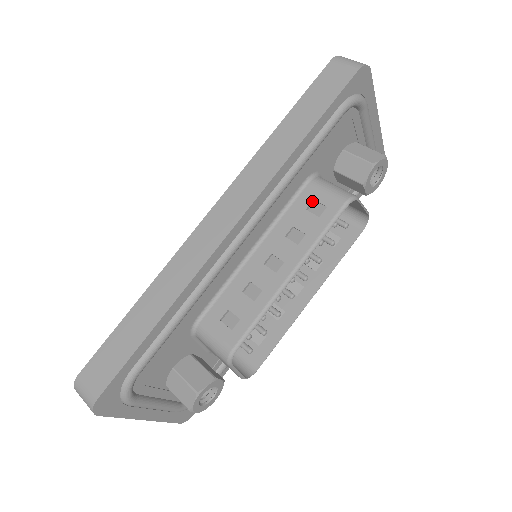
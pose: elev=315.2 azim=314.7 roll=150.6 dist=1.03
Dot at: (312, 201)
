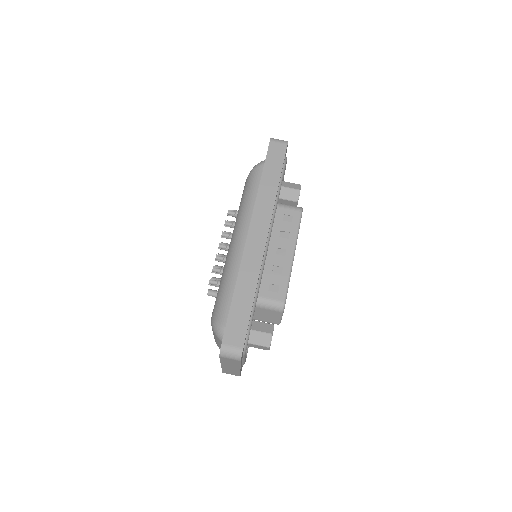
Dot at: (283, 215)
